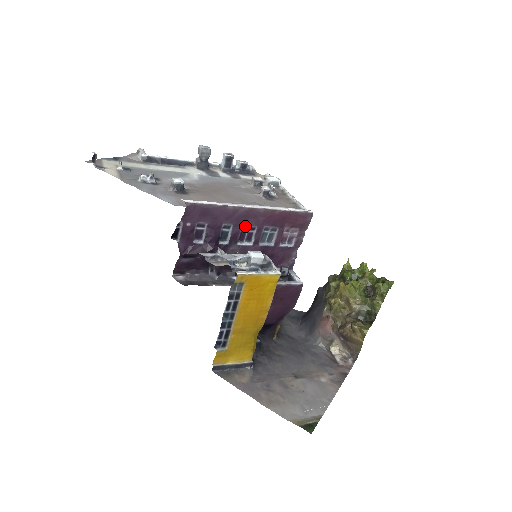
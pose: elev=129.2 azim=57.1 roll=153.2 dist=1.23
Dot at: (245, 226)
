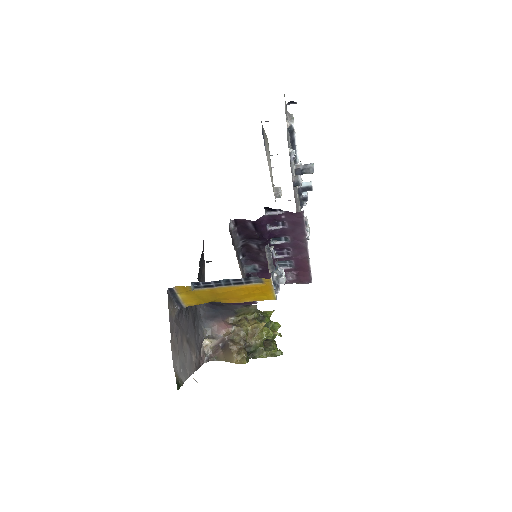
Dot at: (290, 249)
